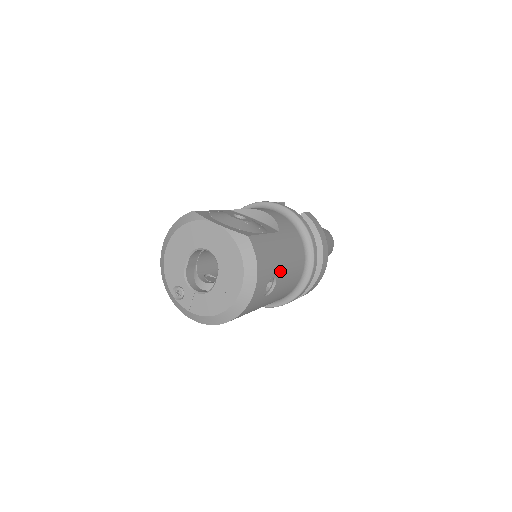
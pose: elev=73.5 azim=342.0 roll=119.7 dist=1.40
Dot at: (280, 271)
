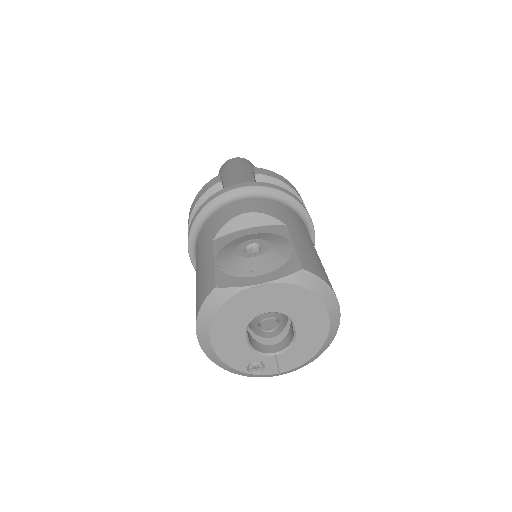
Dot at: occluded
